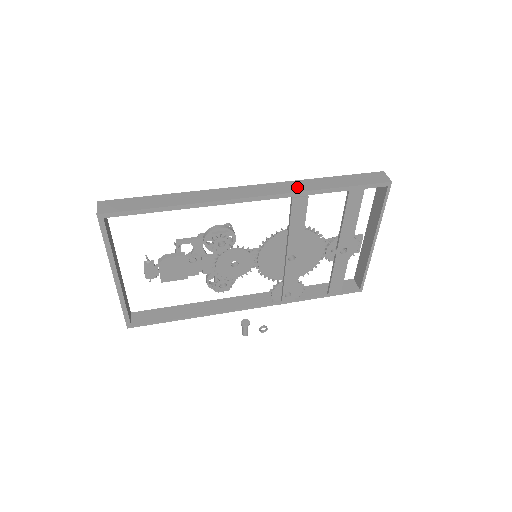
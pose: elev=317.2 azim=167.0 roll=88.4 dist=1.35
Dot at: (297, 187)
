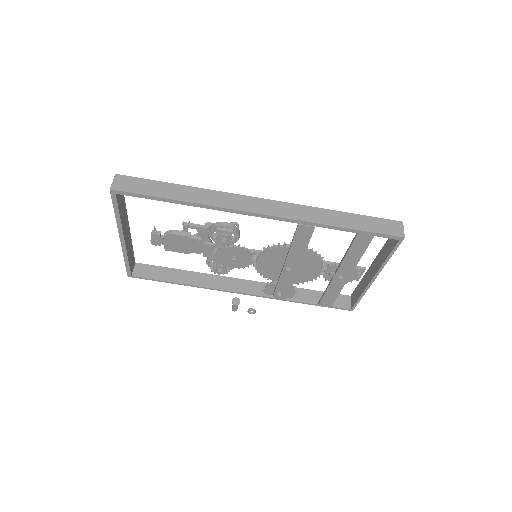
Dot at: (307, 215)
